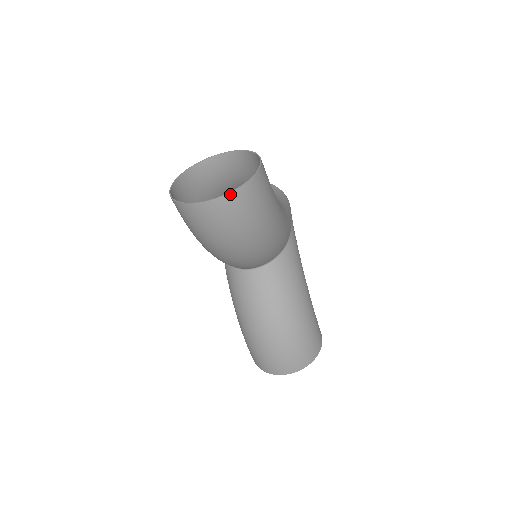
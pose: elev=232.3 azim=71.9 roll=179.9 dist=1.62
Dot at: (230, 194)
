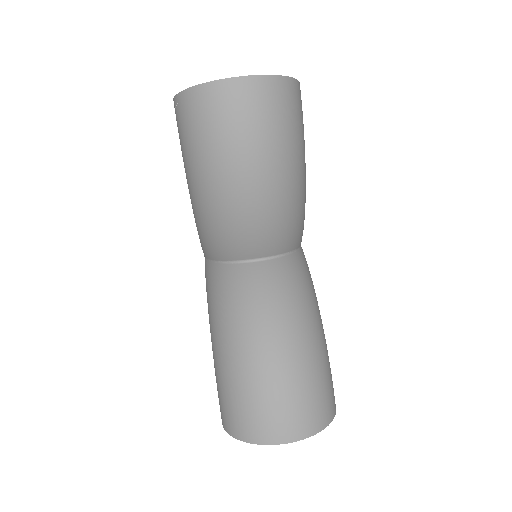
Dot at: (265, 77)
